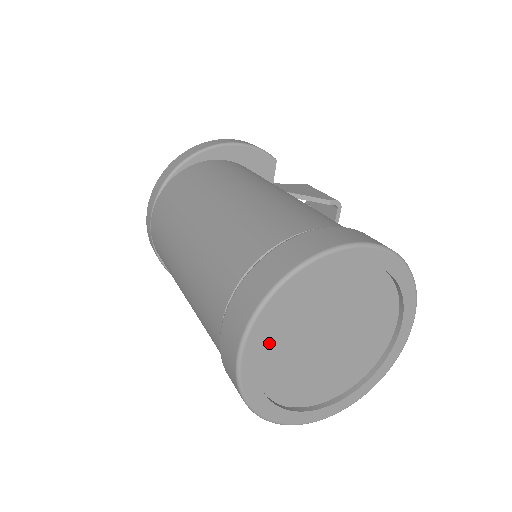
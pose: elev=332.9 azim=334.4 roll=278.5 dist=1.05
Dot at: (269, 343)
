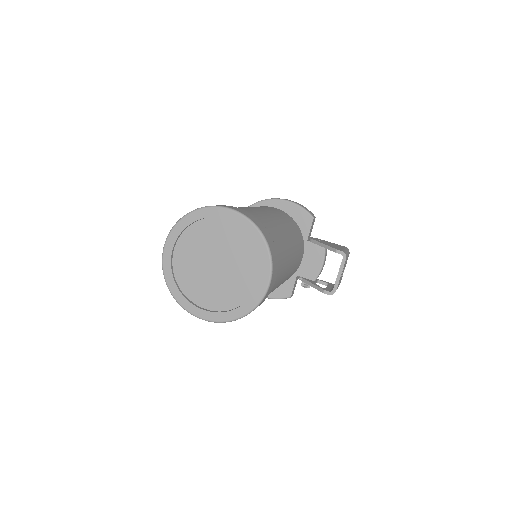
Dot at: (181, 249)
